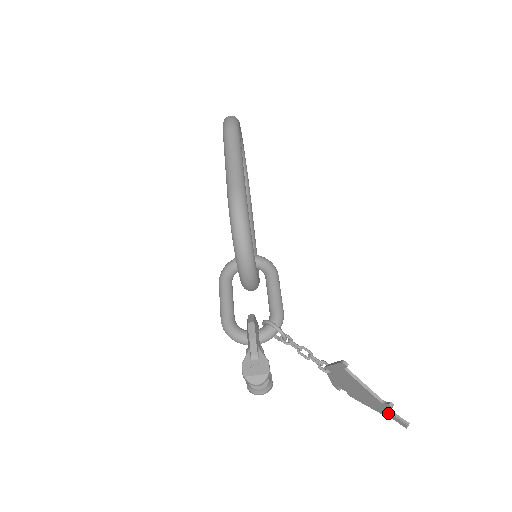
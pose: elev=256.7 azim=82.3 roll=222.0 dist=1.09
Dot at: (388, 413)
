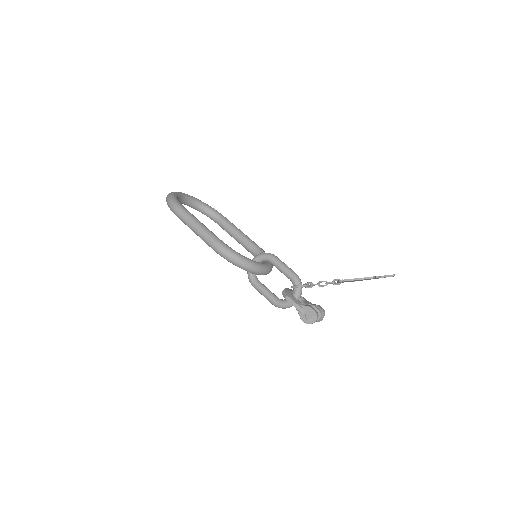
Dot at: occluded
